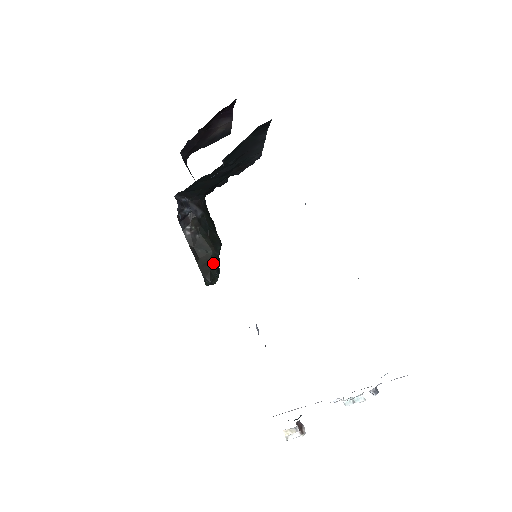
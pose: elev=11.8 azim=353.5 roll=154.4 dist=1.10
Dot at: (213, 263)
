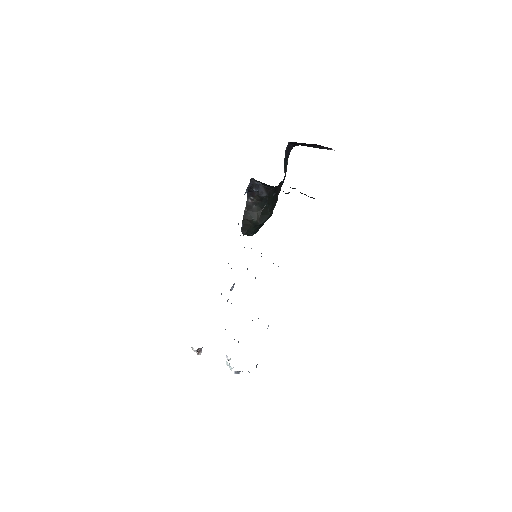
Dot at: (253, 227)
